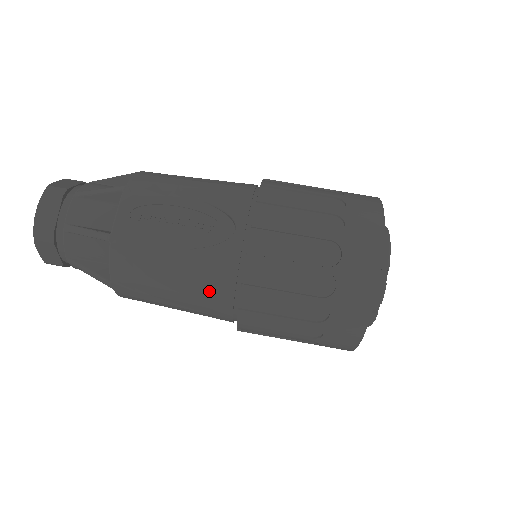
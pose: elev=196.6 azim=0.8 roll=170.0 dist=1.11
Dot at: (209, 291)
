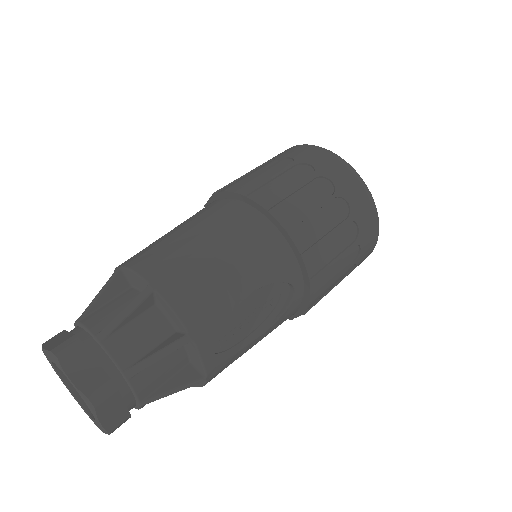
Dot at: occluded
